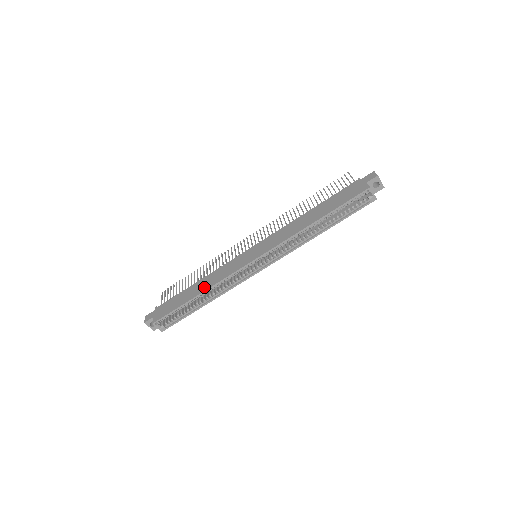
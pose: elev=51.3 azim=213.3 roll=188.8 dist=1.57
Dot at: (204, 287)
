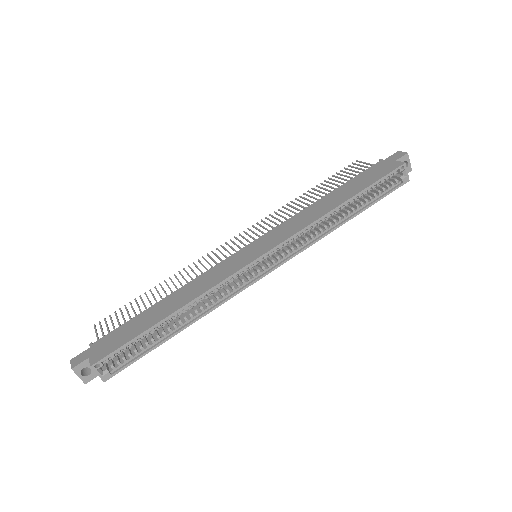
Dot at: (182, 301)
